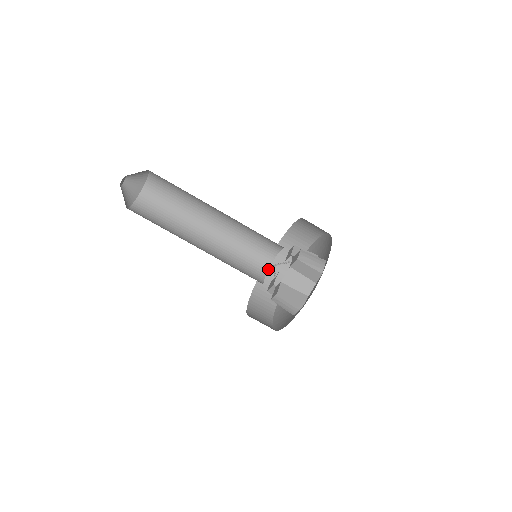
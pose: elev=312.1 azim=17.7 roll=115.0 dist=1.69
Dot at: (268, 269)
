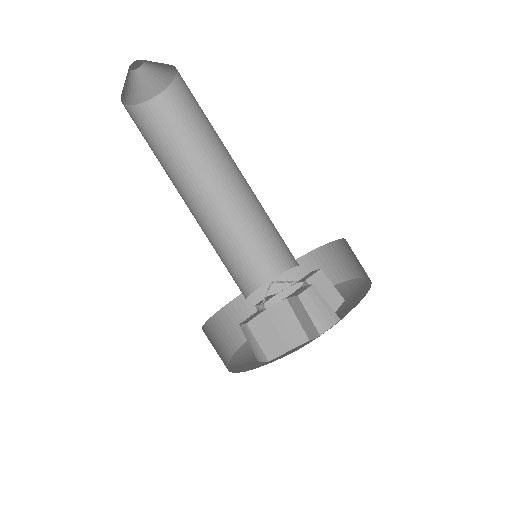
Dot at: (208, 331)
